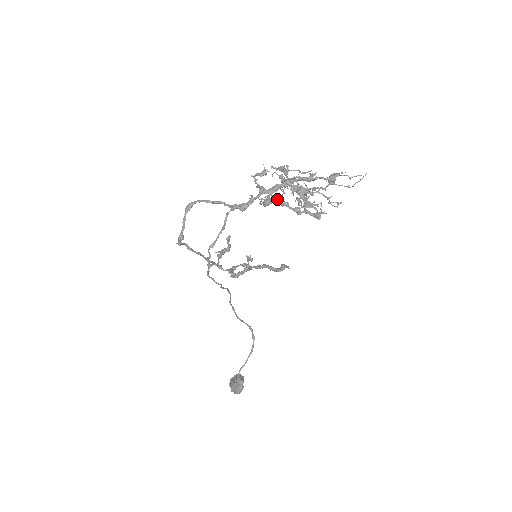
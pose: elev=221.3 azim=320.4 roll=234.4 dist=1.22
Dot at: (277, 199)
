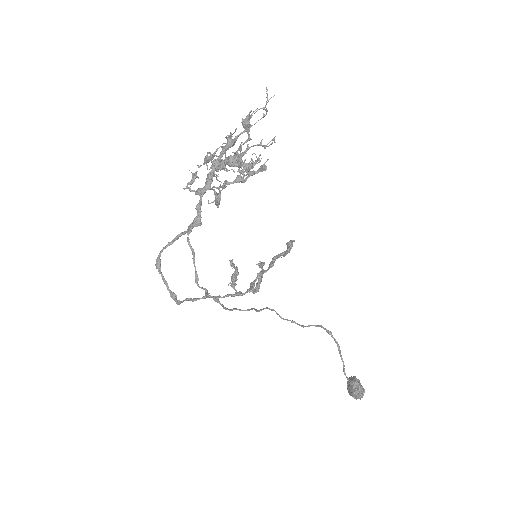
Dot at: (215, 187)
